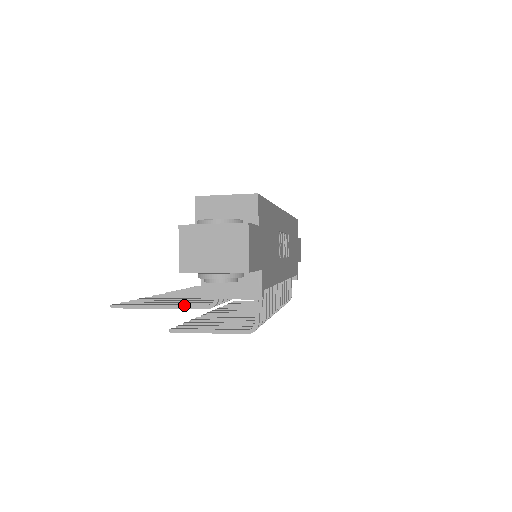
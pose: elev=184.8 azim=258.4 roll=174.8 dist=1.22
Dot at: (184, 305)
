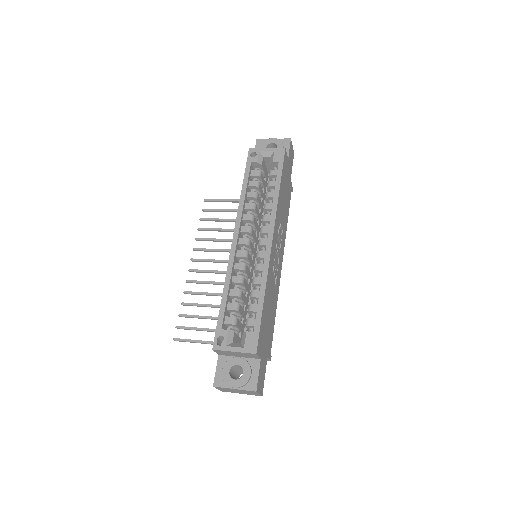
Dot at: occluded
